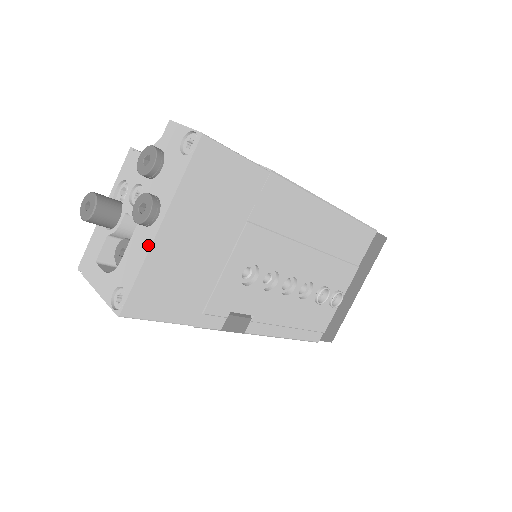
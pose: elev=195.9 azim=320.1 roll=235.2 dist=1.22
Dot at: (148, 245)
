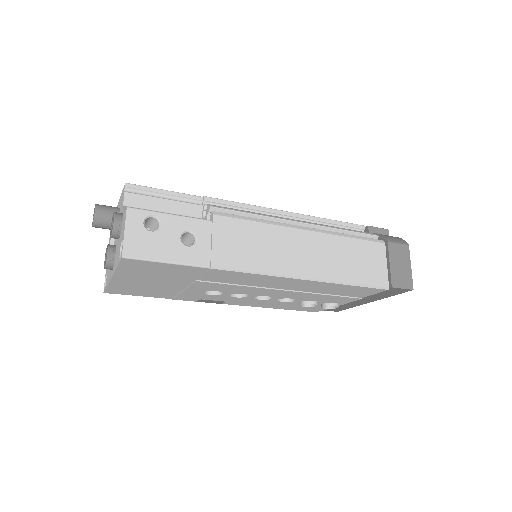
Dot at: (109, 278)
